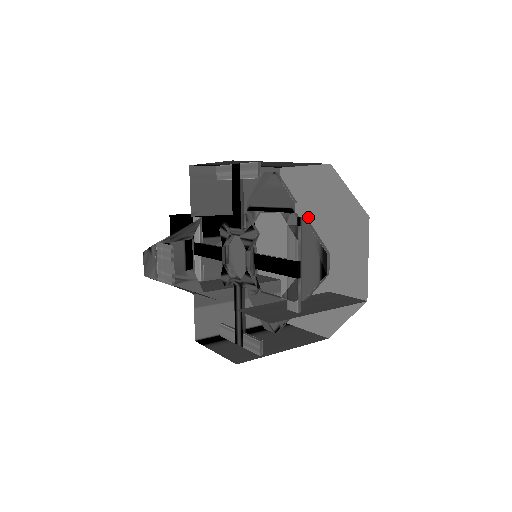
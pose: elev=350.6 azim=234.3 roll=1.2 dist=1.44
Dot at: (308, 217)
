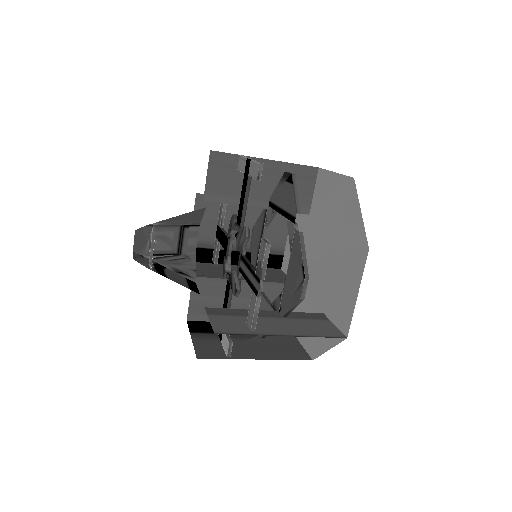
Dot at: occluded
